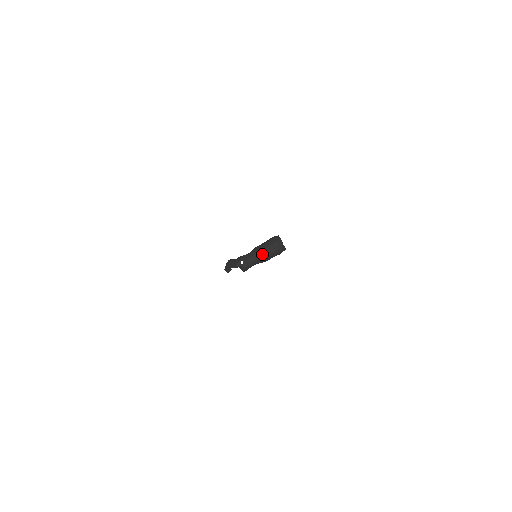
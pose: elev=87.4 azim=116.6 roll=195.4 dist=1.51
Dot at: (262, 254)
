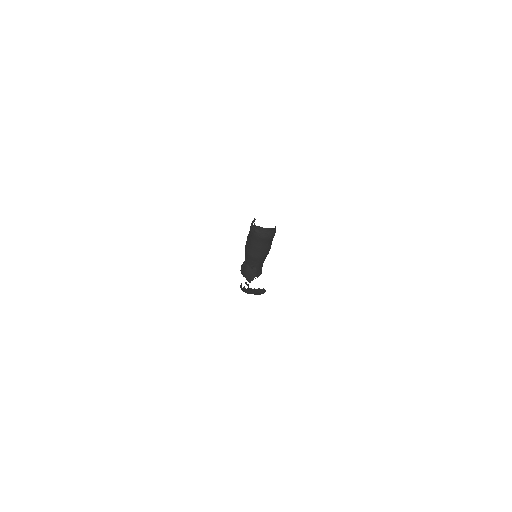
Dot at: (265, 255)
